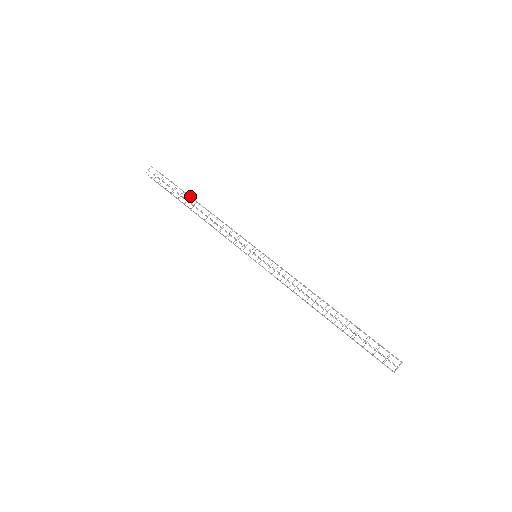
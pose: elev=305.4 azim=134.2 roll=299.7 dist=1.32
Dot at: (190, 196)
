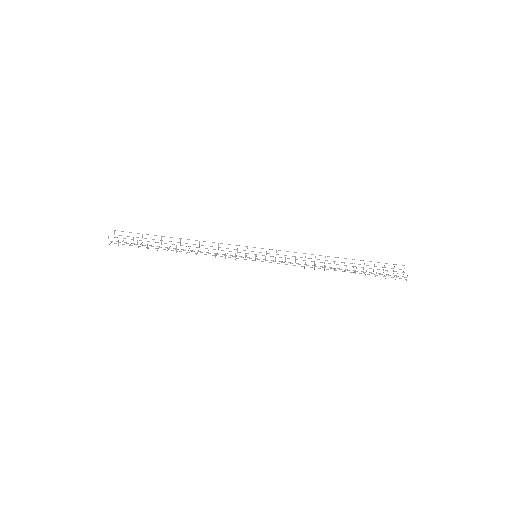
Dot at: (161, 236)
